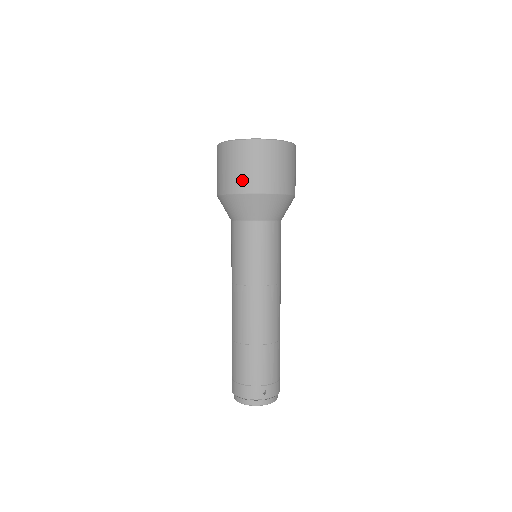
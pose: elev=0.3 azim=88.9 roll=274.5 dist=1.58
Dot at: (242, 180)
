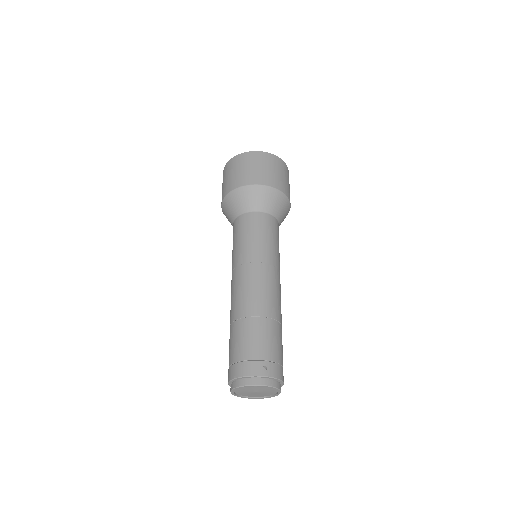
Dot at: (243, 177)
